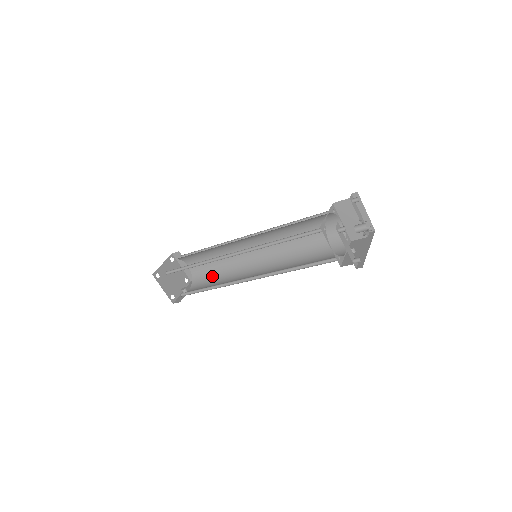
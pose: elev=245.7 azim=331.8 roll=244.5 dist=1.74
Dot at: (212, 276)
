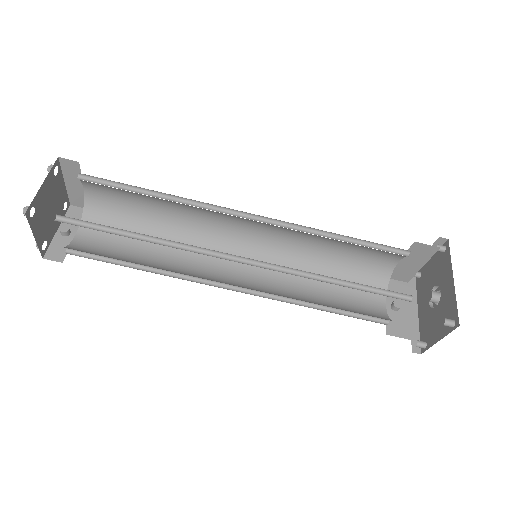
Dot at: (134, 227)
